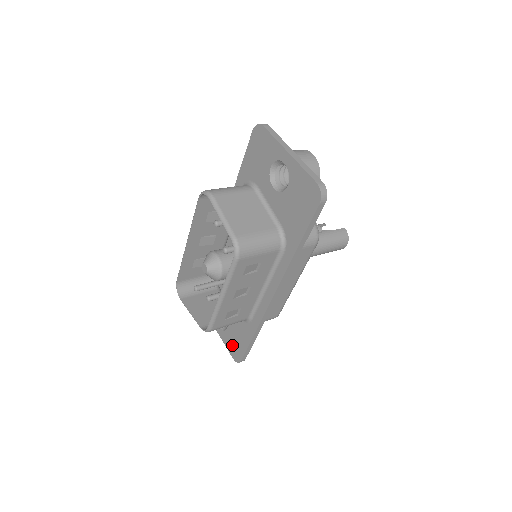
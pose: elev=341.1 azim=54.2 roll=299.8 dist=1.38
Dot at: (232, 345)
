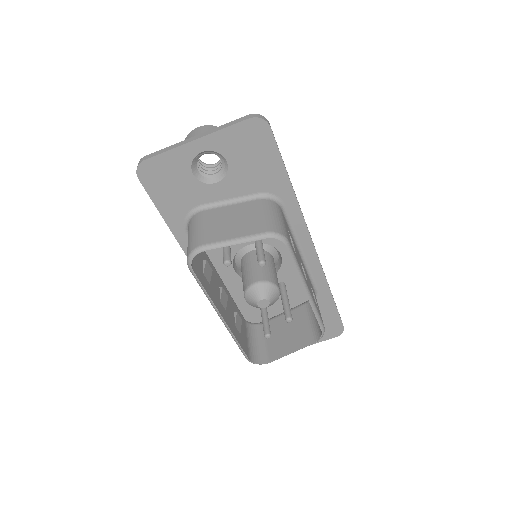
Dot at: (324, 332)
